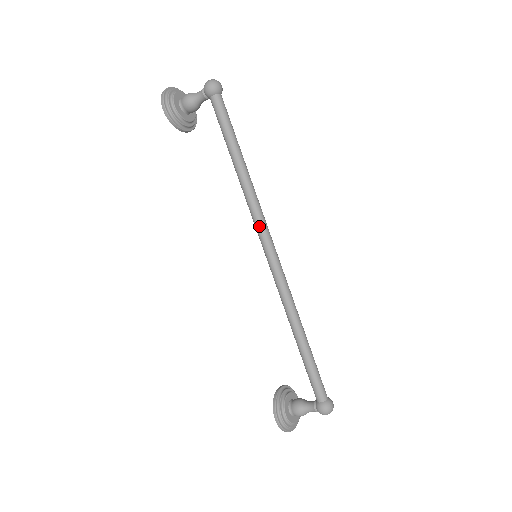
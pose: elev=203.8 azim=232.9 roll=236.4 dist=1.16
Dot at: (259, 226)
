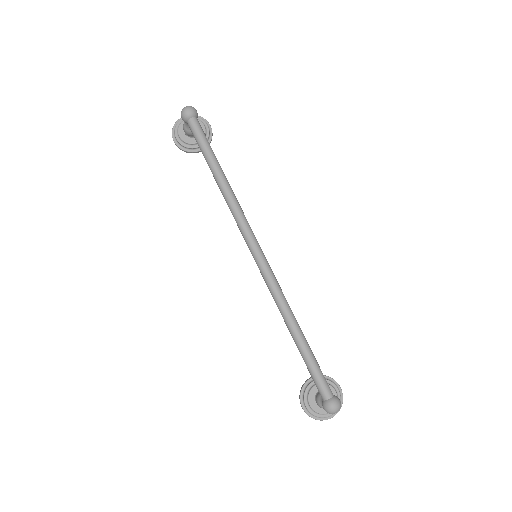
Dot at: (241, 231)
